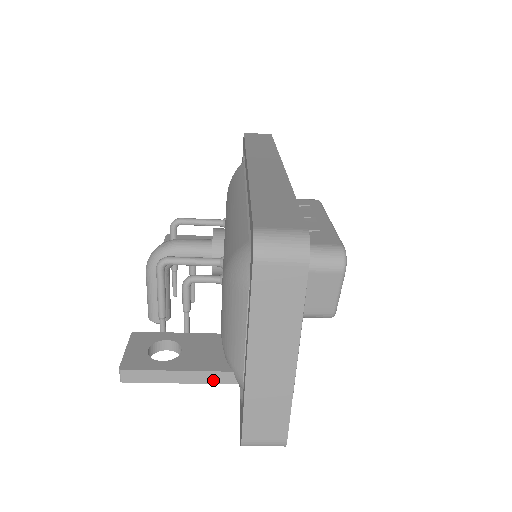
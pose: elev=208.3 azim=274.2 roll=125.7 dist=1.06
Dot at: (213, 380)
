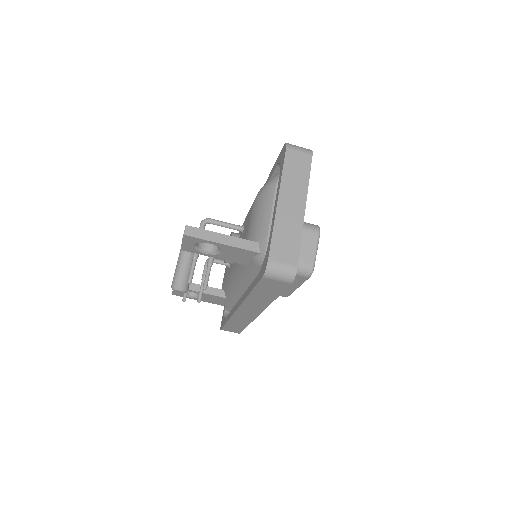
Dot at: (245, 246)
